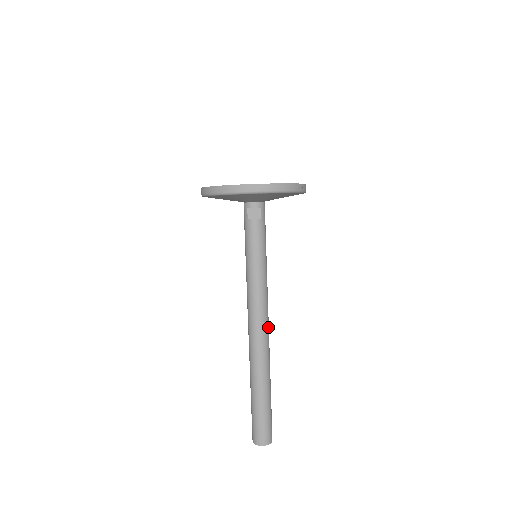
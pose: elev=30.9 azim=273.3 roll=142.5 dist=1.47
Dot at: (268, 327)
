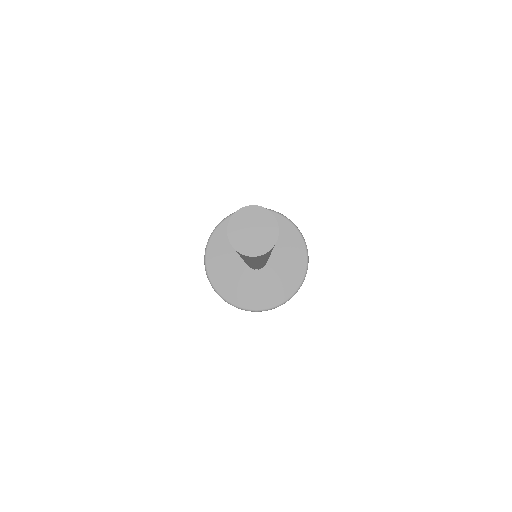
Dot at: occluded
